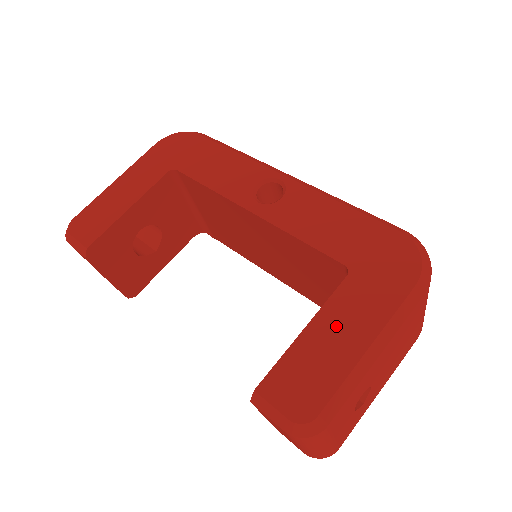
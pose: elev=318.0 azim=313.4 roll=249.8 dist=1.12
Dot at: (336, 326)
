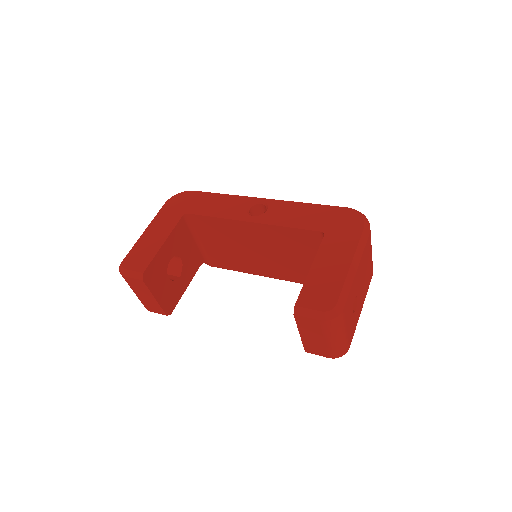
Dot at: (328, 261)
